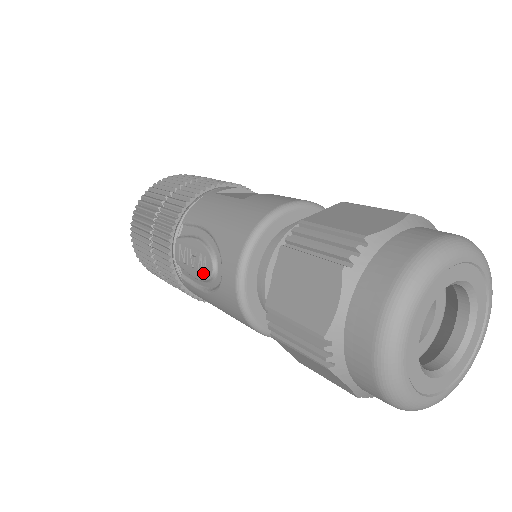
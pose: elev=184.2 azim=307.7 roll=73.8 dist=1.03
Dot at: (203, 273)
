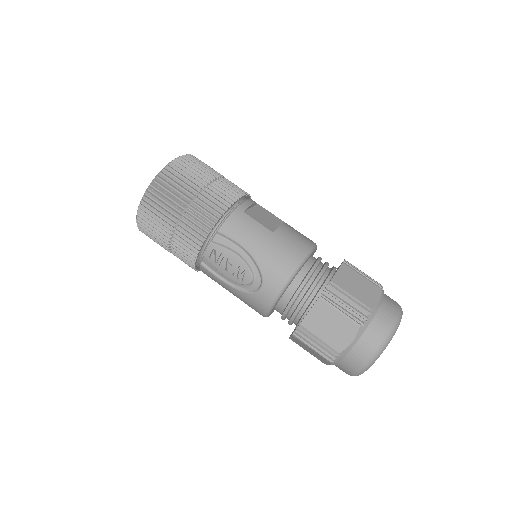
Dot at: (238, 279)
